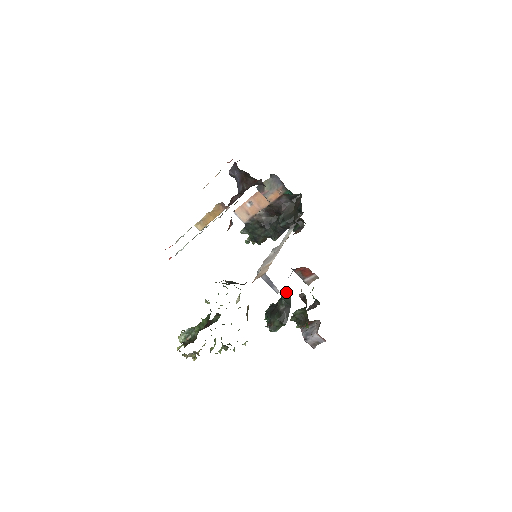
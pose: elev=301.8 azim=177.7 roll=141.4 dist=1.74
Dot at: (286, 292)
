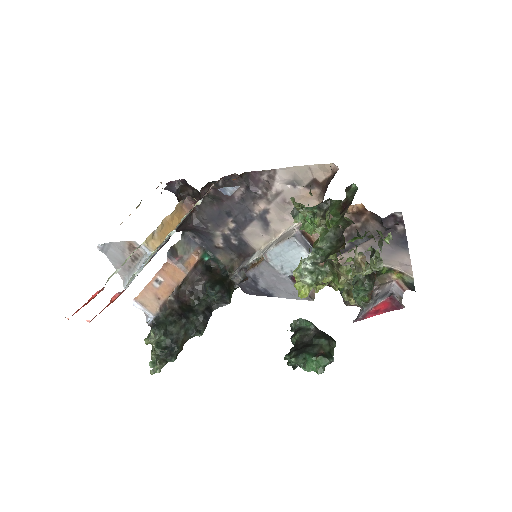
Dot at: (296, 322)
